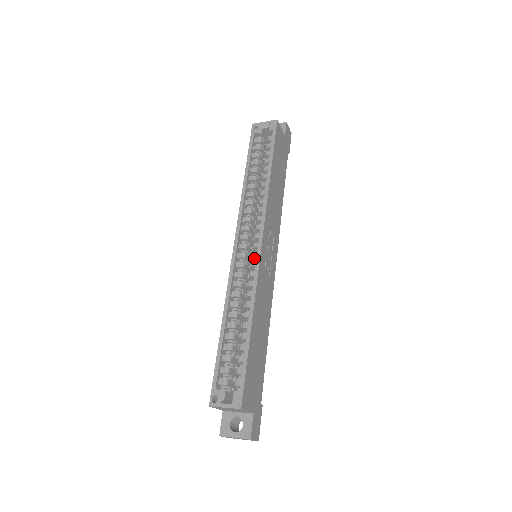
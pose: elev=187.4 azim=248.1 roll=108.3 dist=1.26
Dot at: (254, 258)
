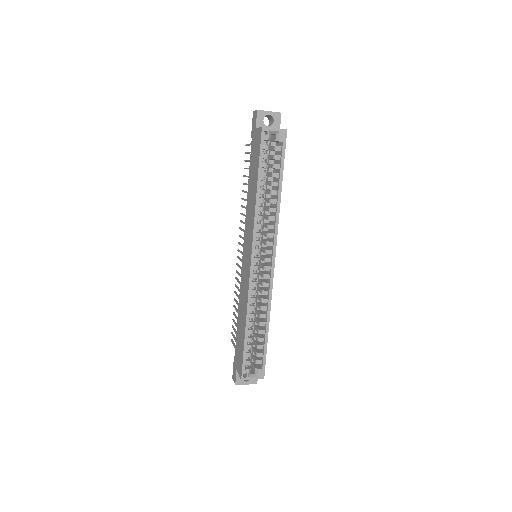
Dot at: occluded
